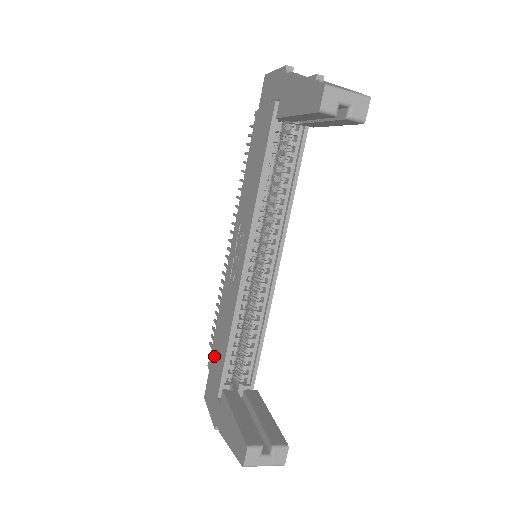
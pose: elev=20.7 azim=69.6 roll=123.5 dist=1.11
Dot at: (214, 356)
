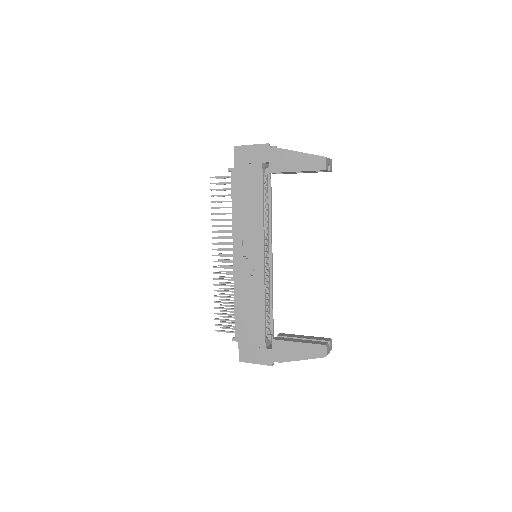
Dot at: (243, 329)
